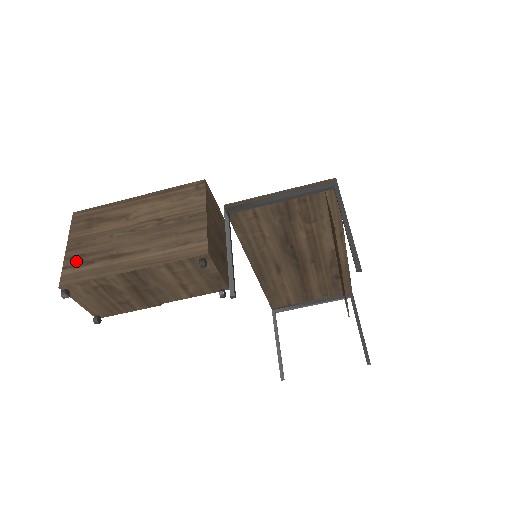
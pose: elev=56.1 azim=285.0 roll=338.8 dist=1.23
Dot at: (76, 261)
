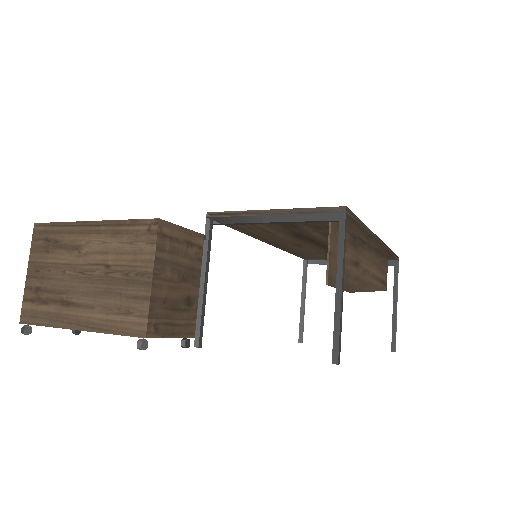
Dot at: (34, 295)
